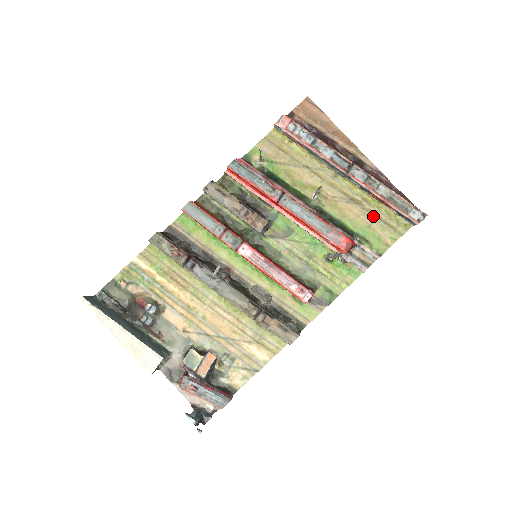
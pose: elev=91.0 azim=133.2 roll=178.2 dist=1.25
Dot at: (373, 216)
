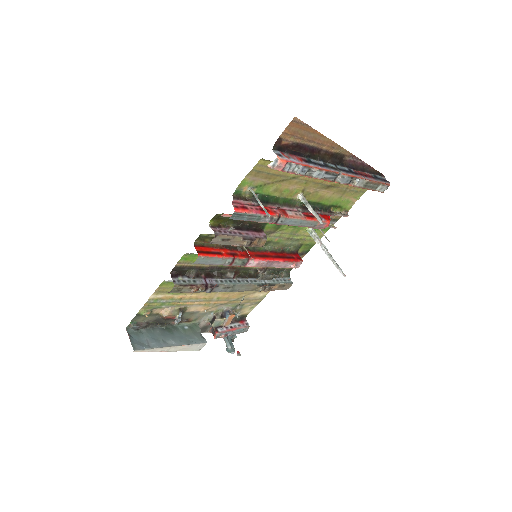
Dot at: (345, 190)
